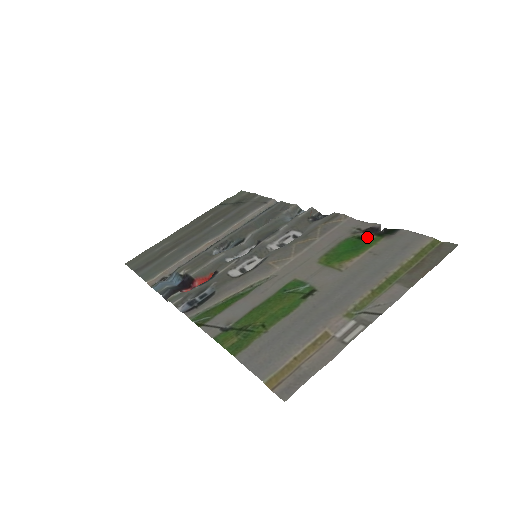
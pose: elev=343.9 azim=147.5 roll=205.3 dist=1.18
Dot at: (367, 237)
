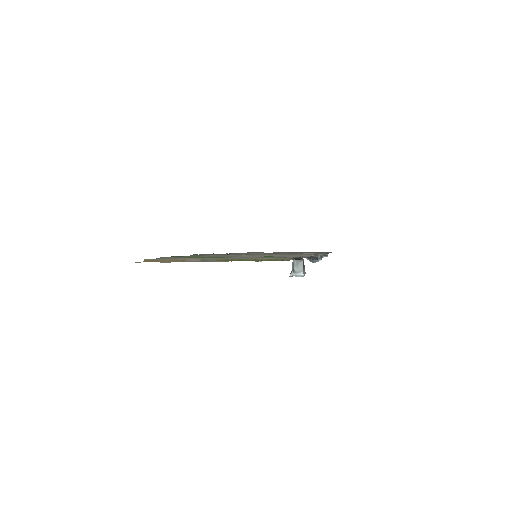
Dot at: occluded
